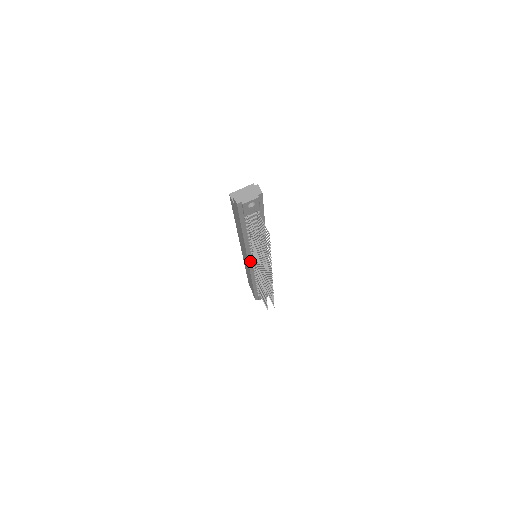
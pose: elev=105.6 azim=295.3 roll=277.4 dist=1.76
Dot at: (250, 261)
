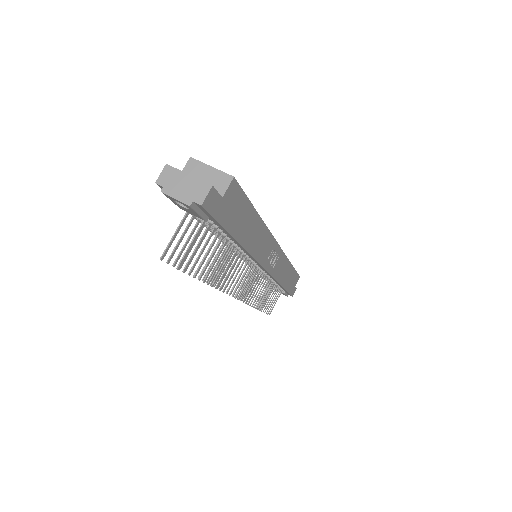
Dot at: occluded
